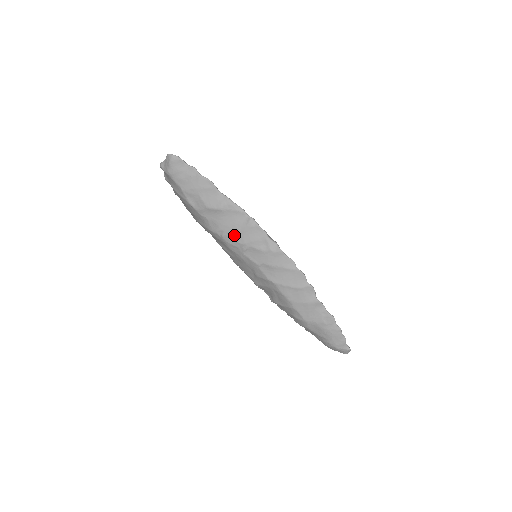
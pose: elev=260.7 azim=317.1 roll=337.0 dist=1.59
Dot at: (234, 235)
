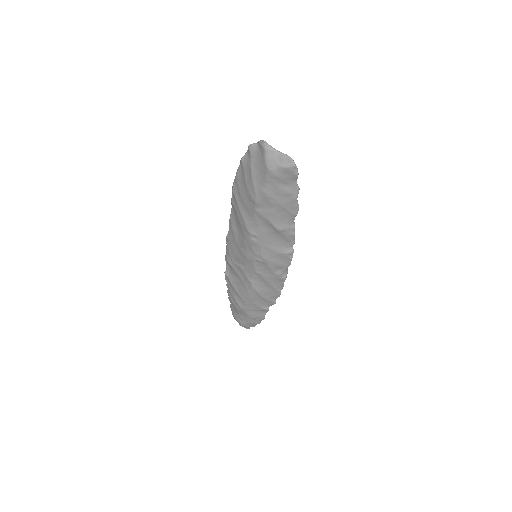
Dot at: (265, 249)
